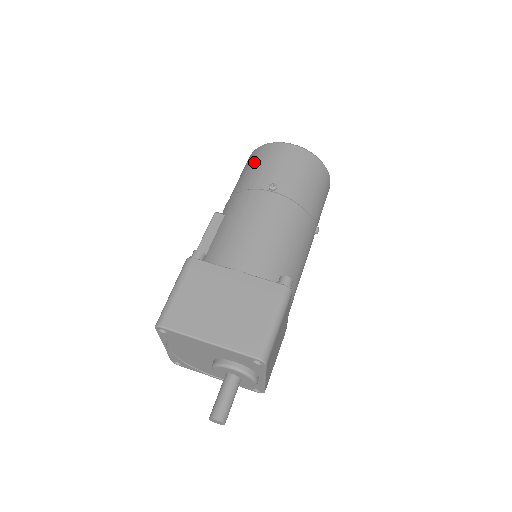
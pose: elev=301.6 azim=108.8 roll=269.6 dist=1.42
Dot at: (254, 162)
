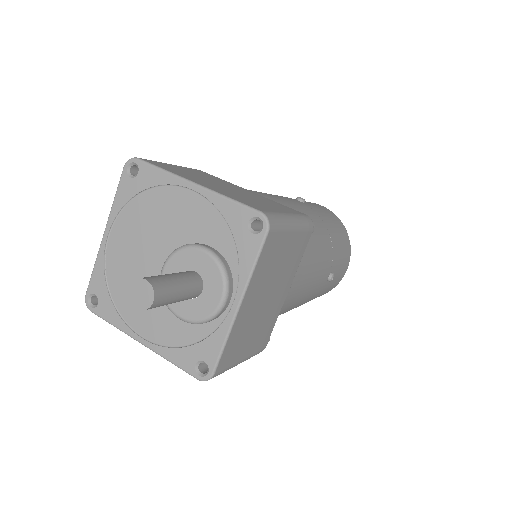
Dot at: occluded
